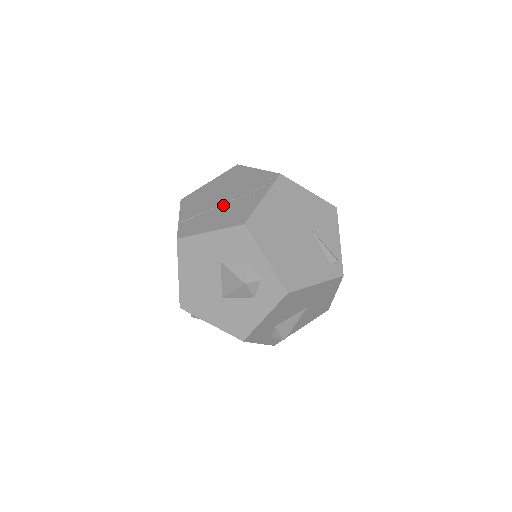
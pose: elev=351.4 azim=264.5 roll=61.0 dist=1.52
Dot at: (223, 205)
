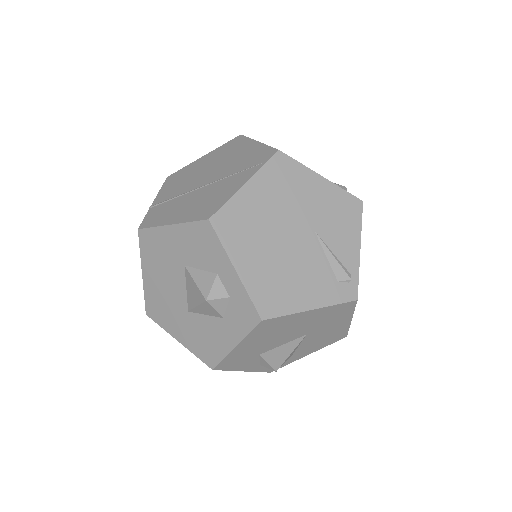
Dot at: (201, 189)
